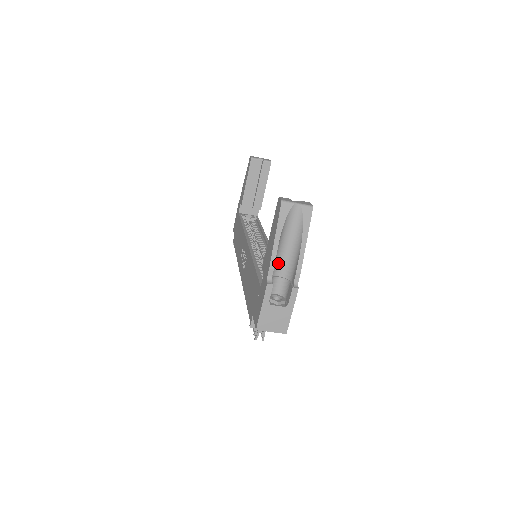
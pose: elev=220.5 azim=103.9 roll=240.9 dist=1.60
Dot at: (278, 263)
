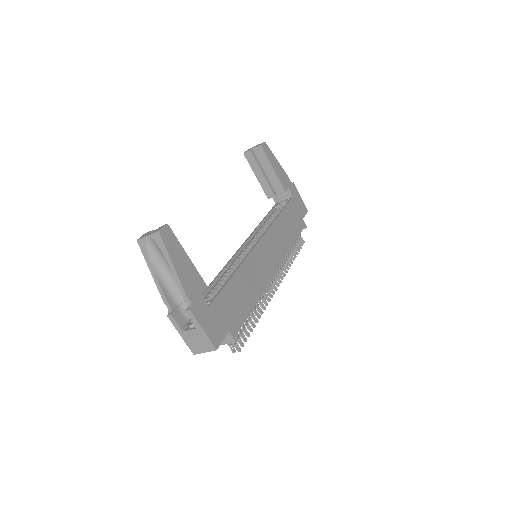
Dot at: (178, 289)
